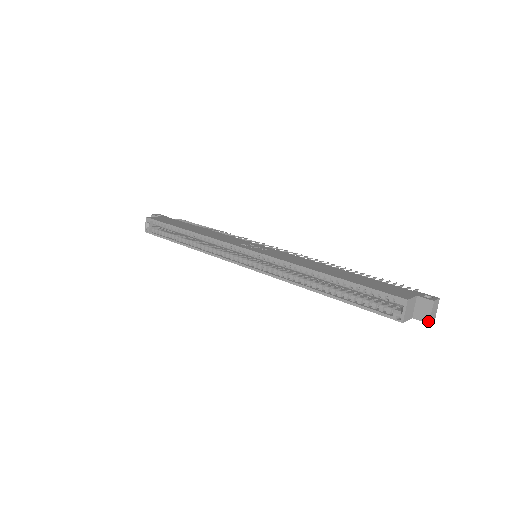
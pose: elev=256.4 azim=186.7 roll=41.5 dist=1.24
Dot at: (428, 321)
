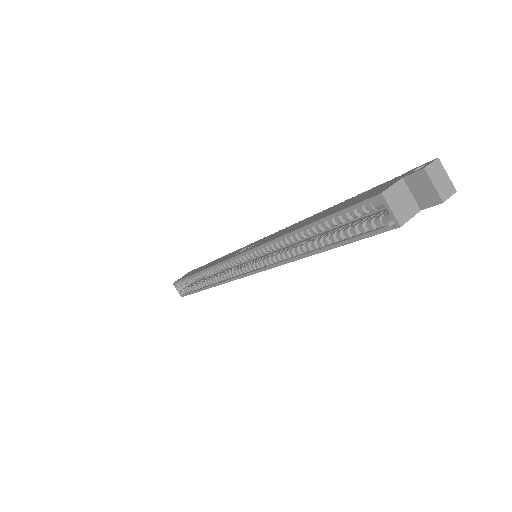
Dot at: (439, 200)
